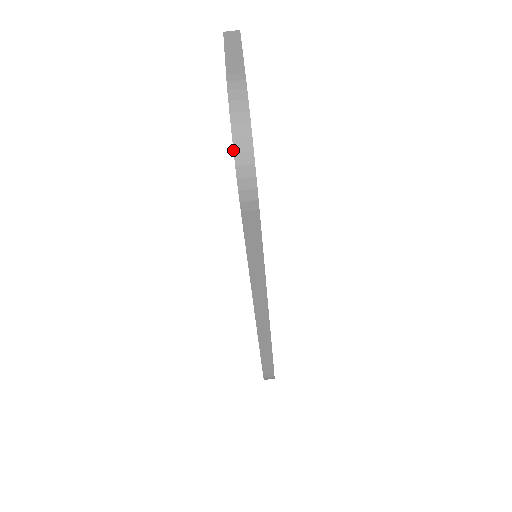
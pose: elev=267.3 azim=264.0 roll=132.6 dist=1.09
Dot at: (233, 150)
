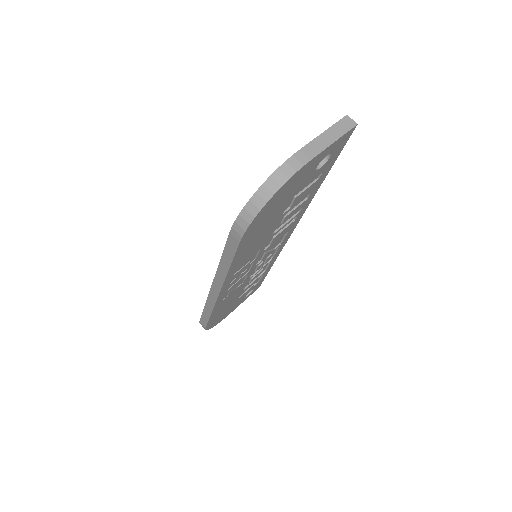
Dot at: (250, 198)
